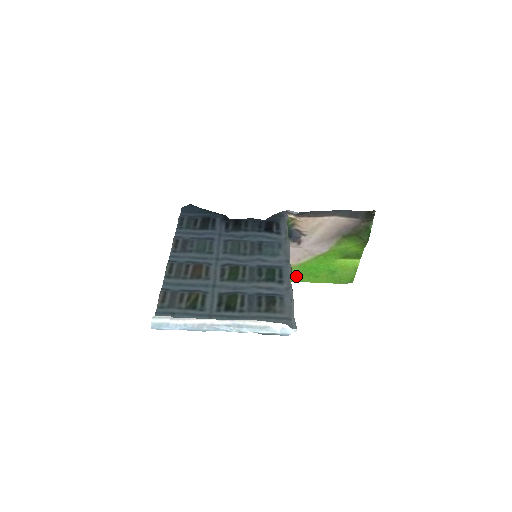
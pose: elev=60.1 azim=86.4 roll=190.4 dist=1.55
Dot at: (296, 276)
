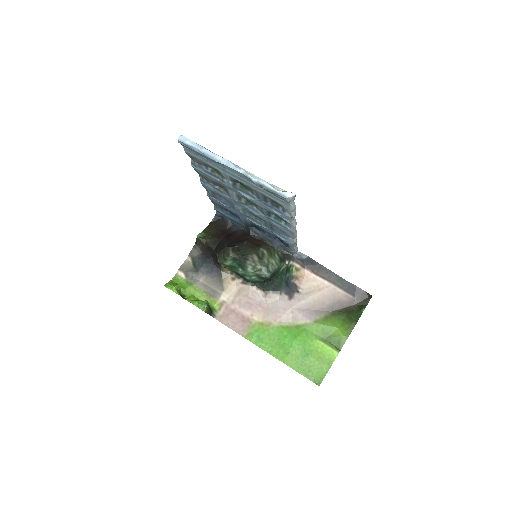
Dot at: (267, 341)
